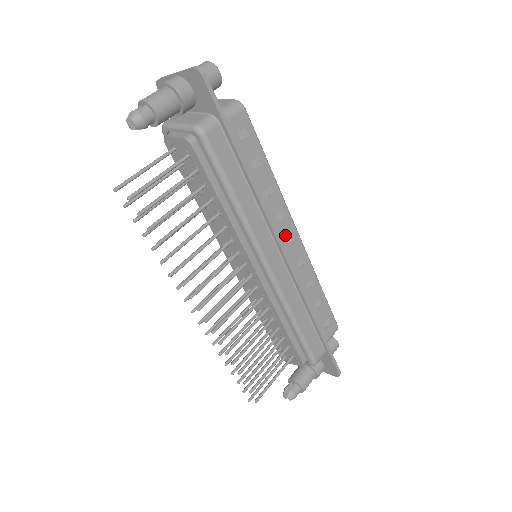
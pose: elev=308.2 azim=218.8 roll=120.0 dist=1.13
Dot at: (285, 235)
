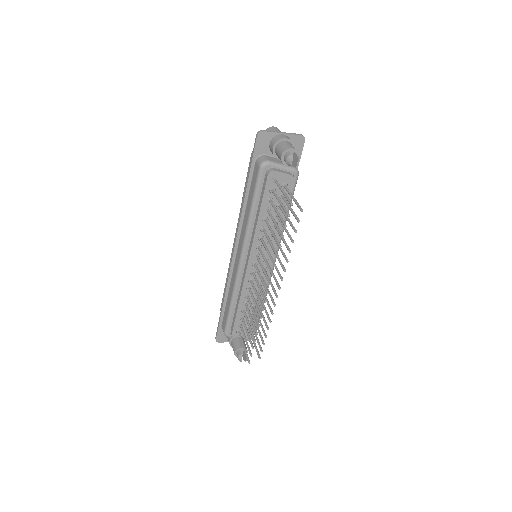
Dot at: occluded
